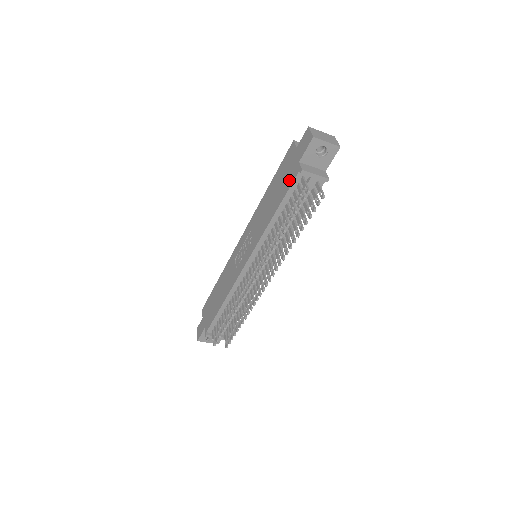
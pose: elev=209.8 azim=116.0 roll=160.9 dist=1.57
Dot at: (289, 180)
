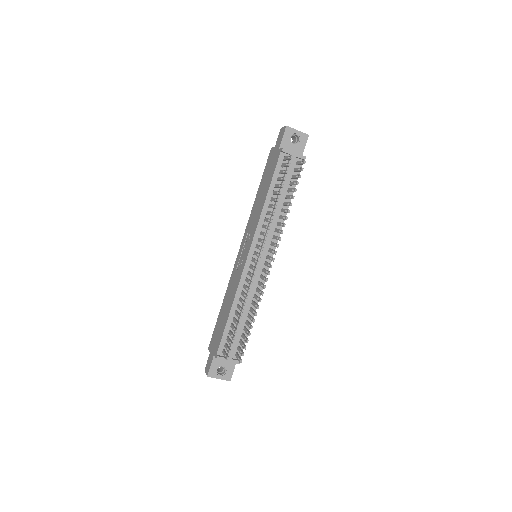
Dot at: (274, 165)
